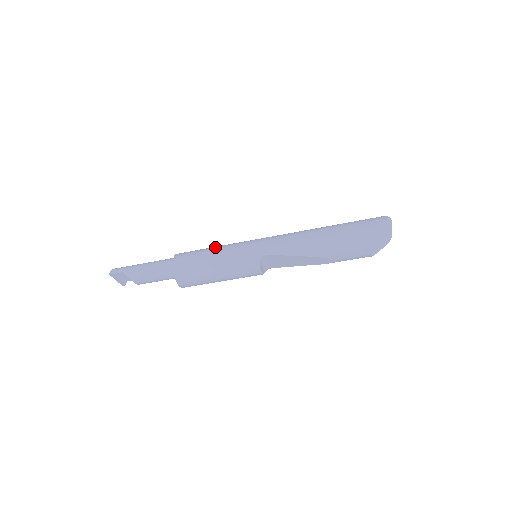
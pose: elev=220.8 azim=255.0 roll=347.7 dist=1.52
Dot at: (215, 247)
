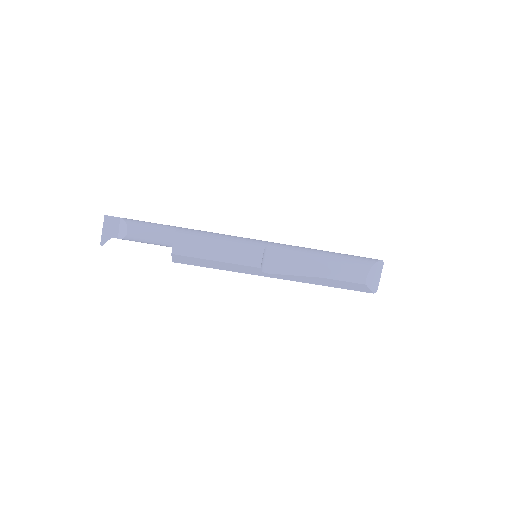
Dot at: occluded
